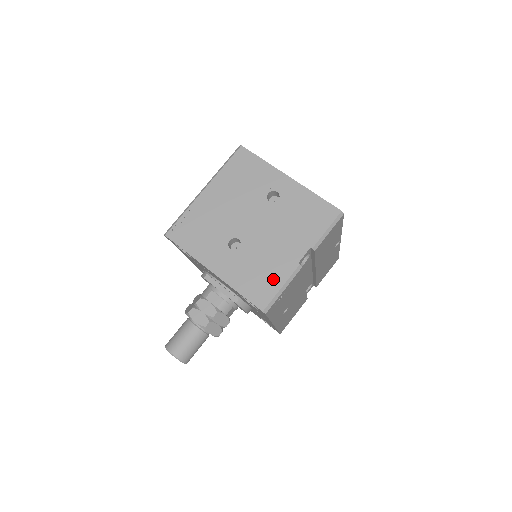
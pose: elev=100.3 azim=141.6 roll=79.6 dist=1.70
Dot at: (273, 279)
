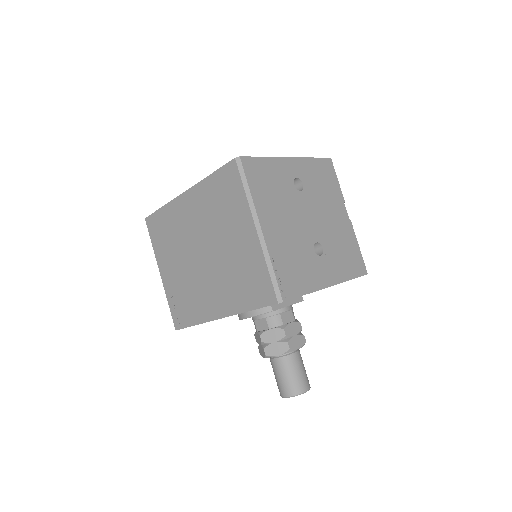
Dot at: (353, 247)
